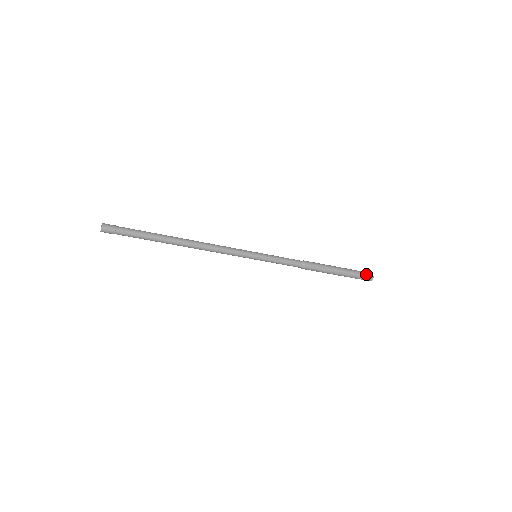
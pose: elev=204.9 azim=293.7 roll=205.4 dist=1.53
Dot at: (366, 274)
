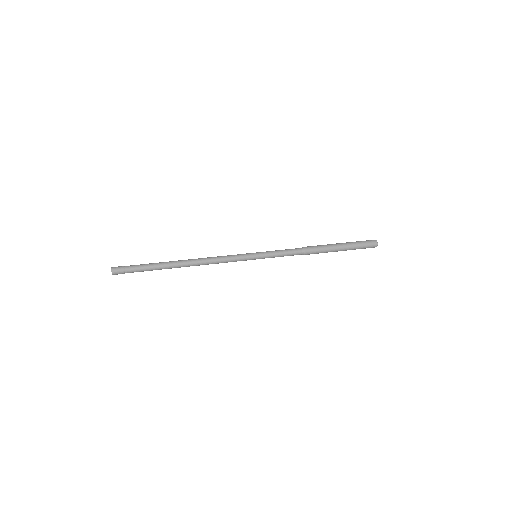
Dot at: occluded
